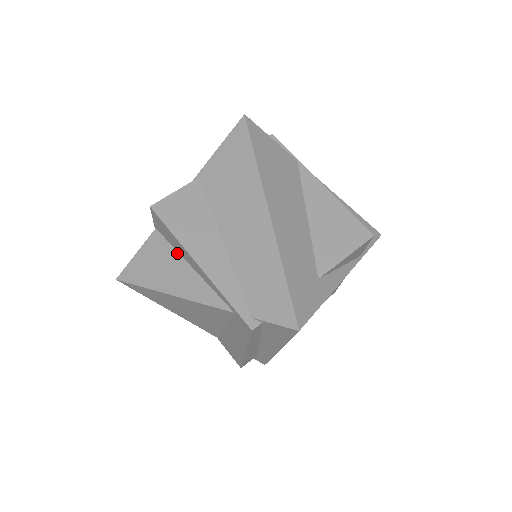
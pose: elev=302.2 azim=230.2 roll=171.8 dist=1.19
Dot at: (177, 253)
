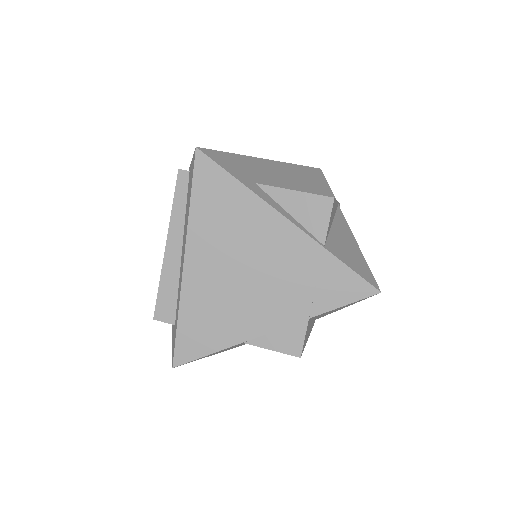
Dot at: occluded
